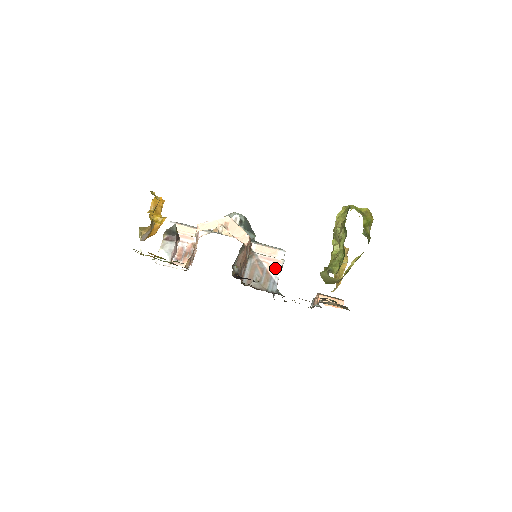
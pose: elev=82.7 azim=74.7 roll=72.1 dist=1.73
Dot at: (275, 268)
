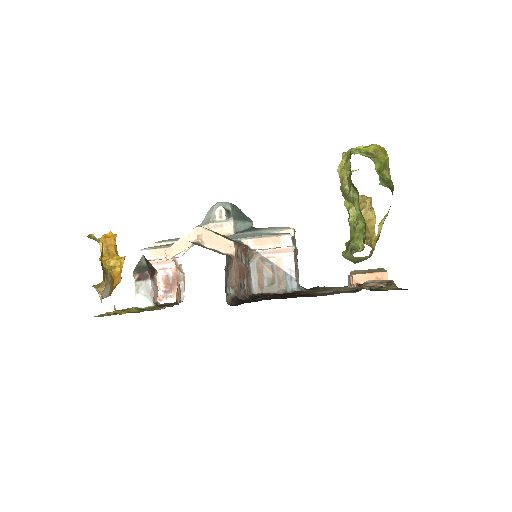
Dot at: (286, 260)
